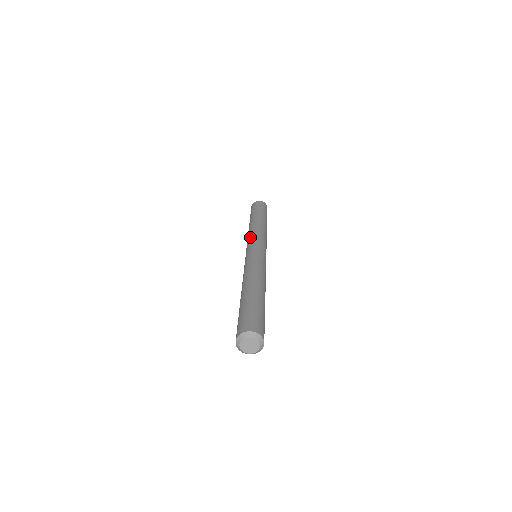
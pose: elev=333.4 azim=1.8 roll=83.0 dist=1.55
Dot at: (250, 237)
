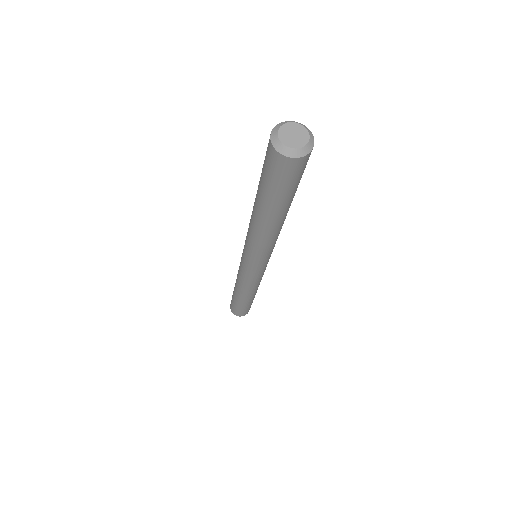
Dot at: occluded
